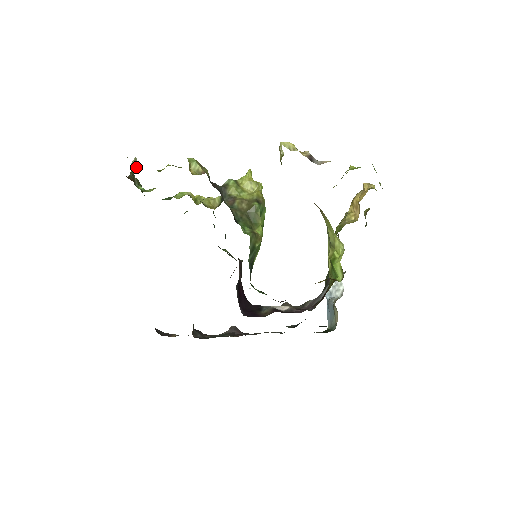
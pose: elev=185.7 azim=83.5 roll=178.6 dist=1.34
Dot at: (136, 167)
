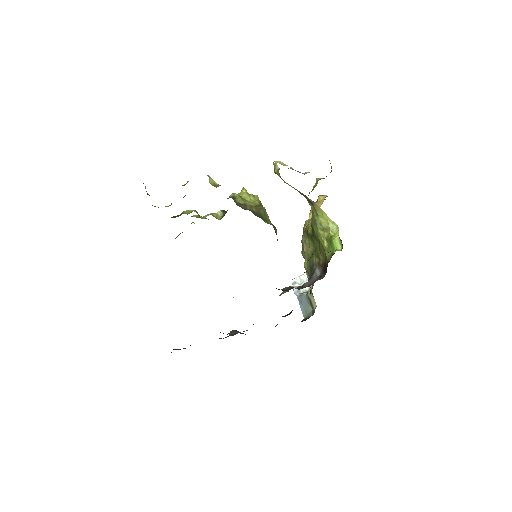
Dot at: occluded
